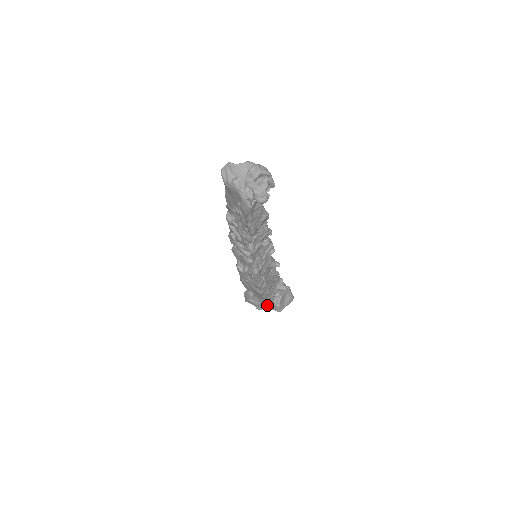
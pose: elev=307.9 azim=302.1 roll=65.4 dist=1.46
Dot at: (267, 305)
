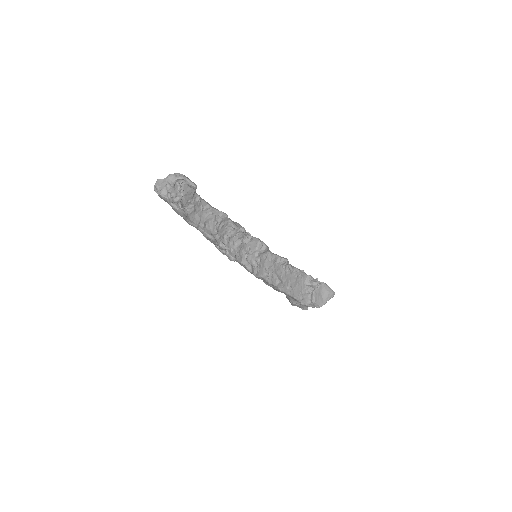
Dot at: (302, 303)
